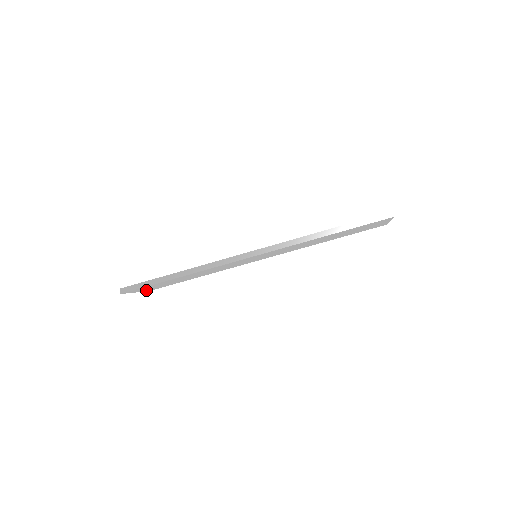
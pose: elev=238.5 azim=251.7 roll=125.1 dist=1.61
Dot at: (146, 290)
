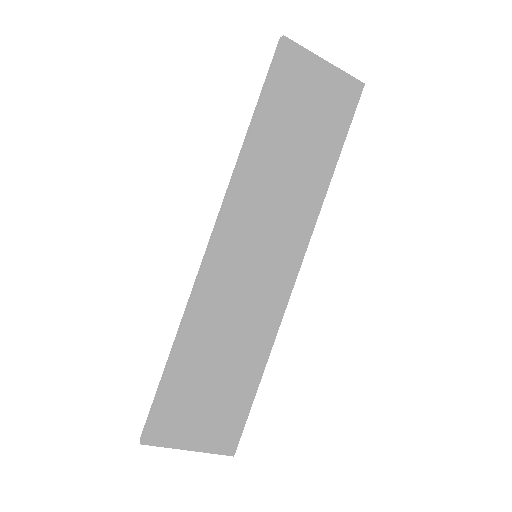
Dot at: (211, 444)
